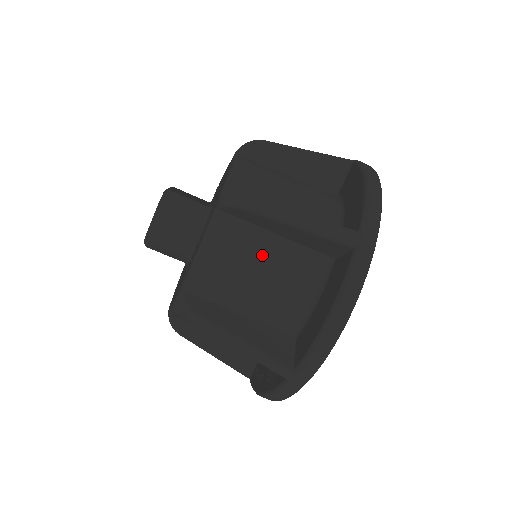
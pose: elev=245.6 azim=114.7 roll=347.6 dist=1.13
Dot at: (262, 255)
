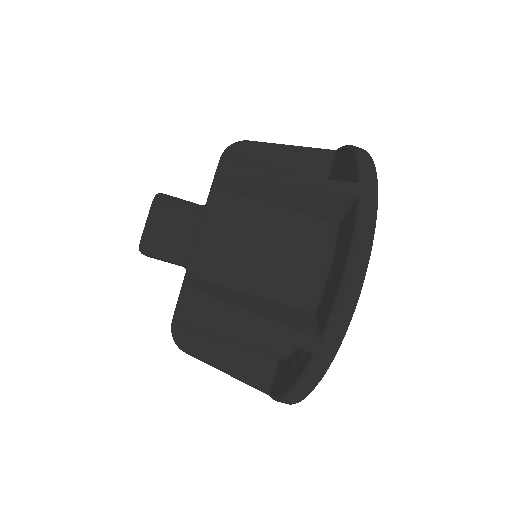
Dot at: (265, 226)
